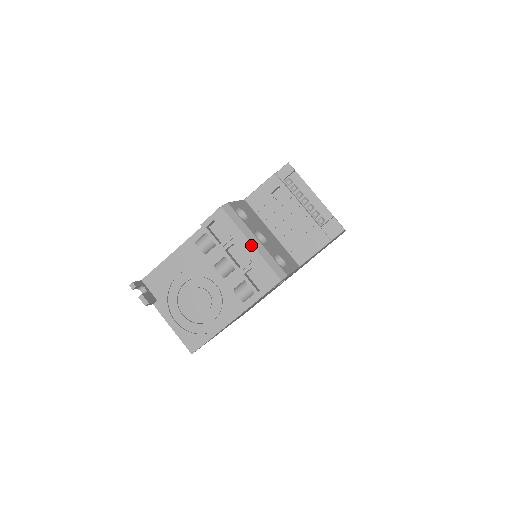
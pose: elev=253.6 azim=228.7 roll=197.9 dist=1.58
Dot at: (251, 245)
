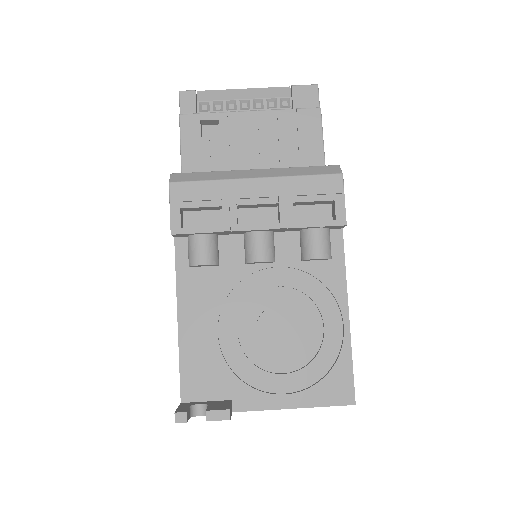
Dot at: (259, 179)
